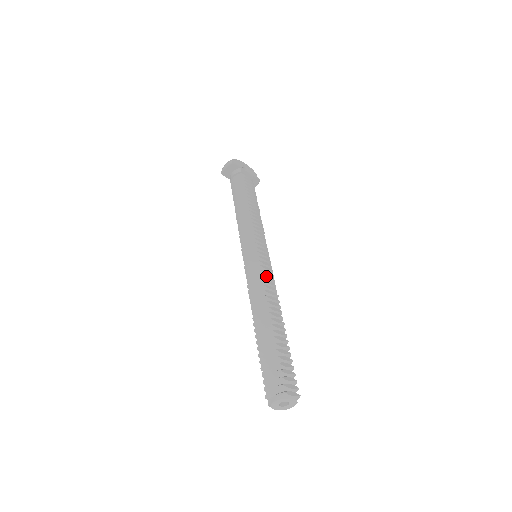
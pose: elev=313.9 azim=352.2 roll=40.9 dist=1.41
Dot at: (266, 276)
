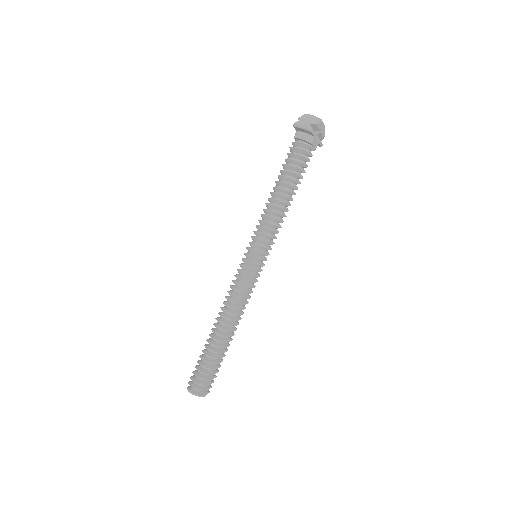
Dot at: (249, 292)
